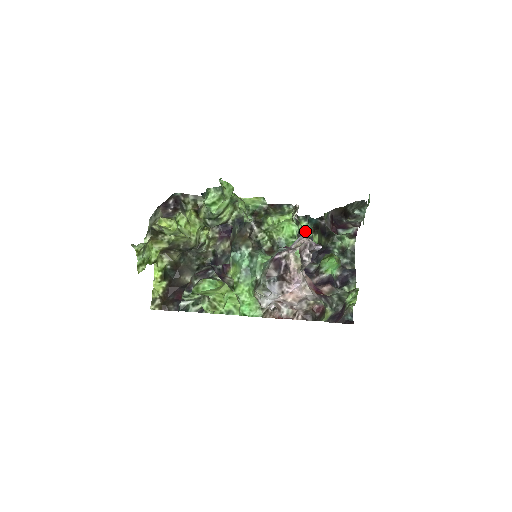
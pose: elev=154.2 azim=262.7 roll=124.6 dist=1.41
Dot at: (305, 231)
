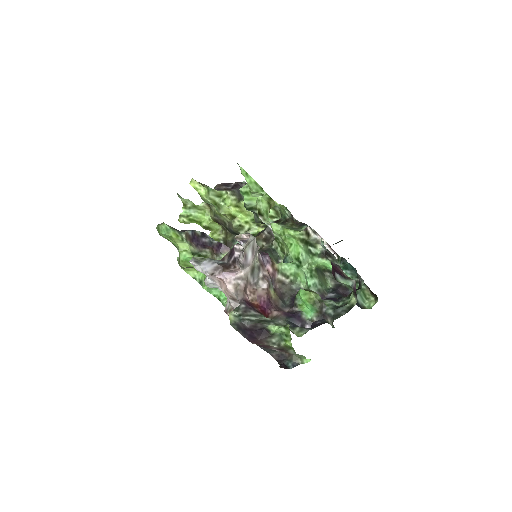
Dot at: occluded
